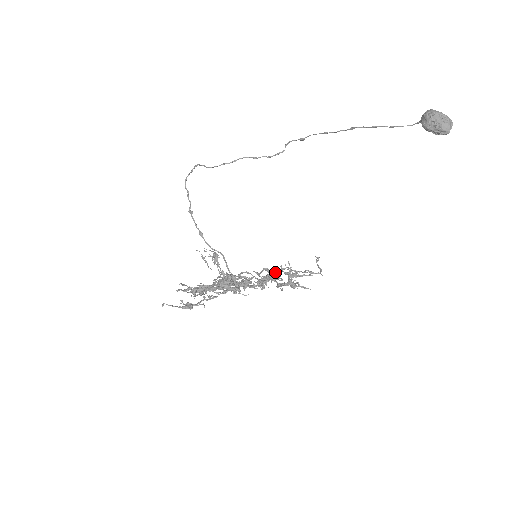
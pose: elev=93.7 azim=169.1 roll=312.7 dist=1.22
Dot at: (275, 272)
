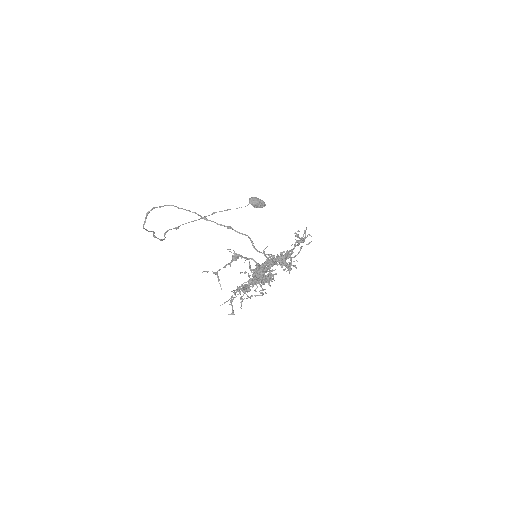
Dot at: occluded
